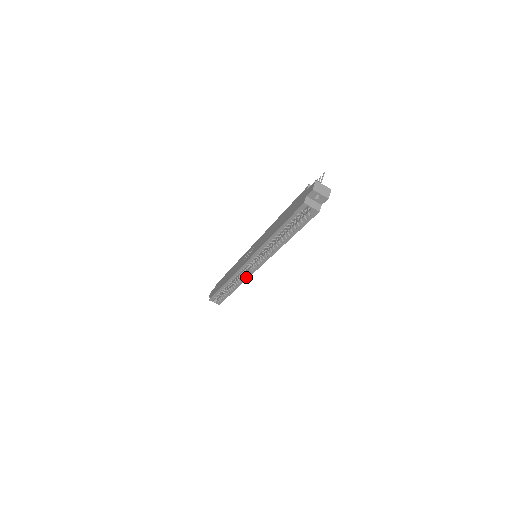
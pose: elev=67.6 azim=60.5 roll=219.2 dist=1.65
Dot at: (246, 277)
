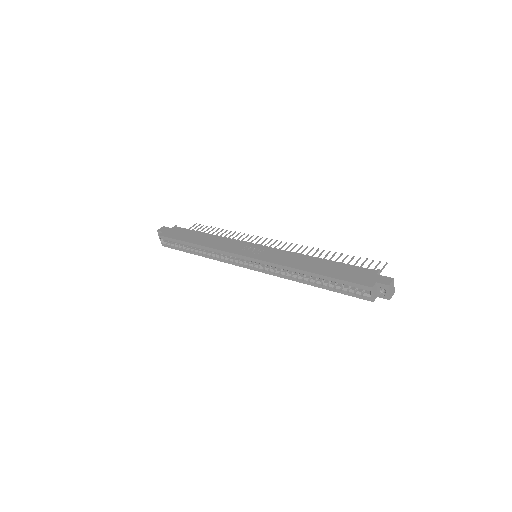
Dot at: (228, 261)
